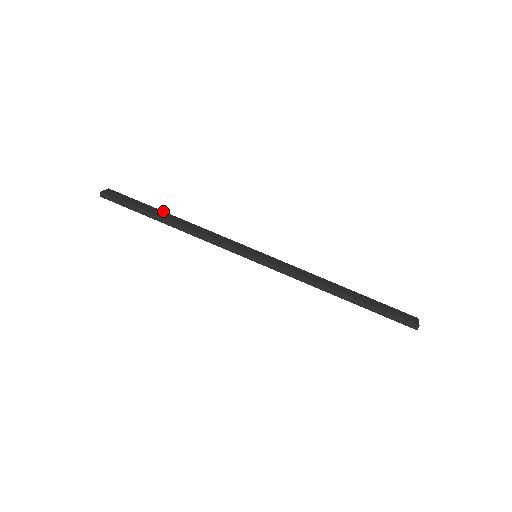
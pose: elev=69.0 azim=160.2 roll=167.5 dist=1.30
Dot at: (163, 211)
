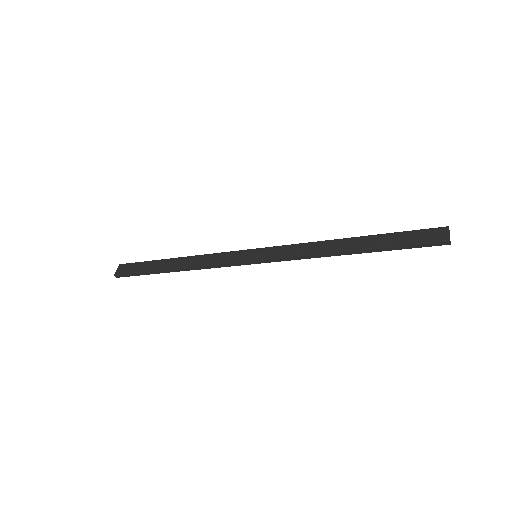
Dot at: (165, 259)
